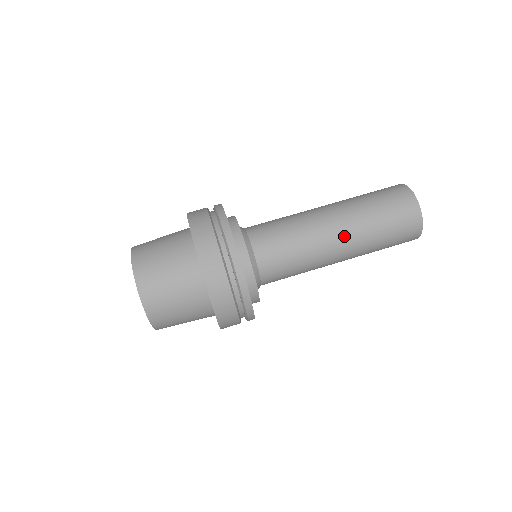
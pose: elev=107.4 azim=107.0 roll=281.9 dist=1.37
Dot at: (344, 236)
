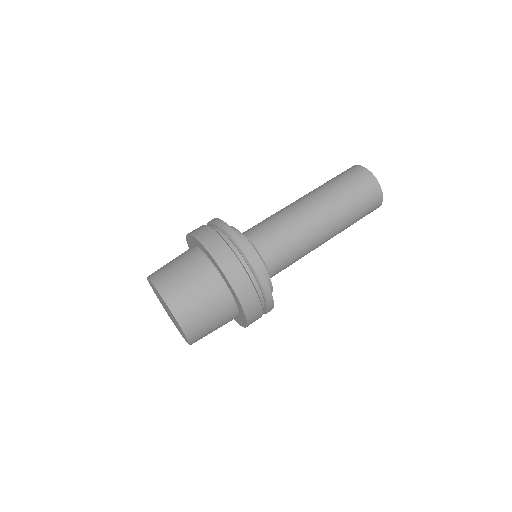
Dot at: (312, 200)
